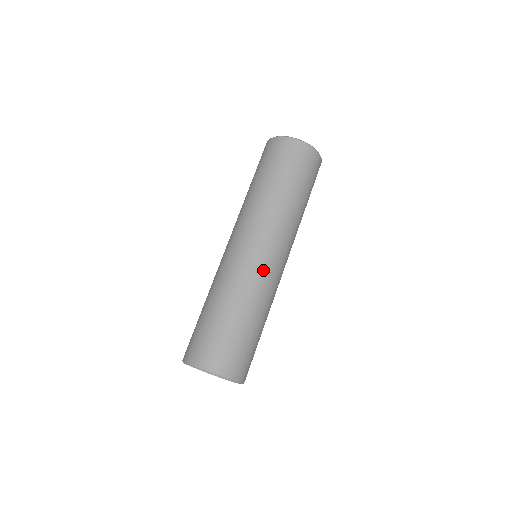
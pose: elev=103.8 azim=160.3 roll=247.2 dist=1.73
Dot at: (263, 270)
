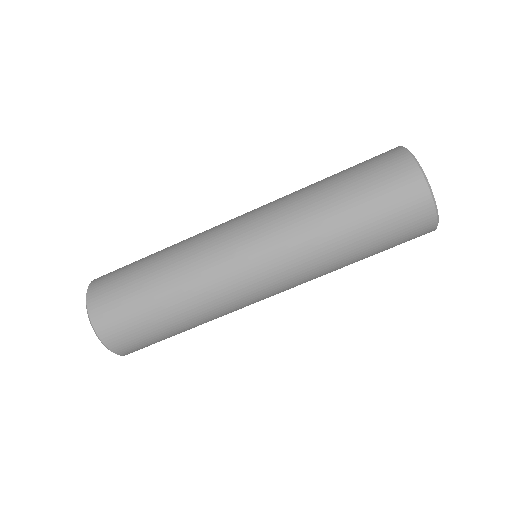
Dot at: (241, 297)
